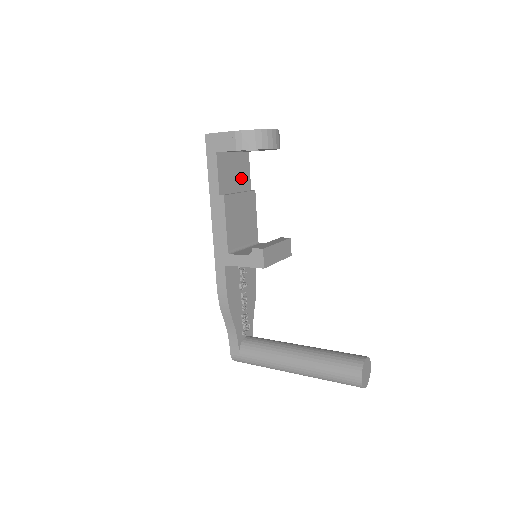
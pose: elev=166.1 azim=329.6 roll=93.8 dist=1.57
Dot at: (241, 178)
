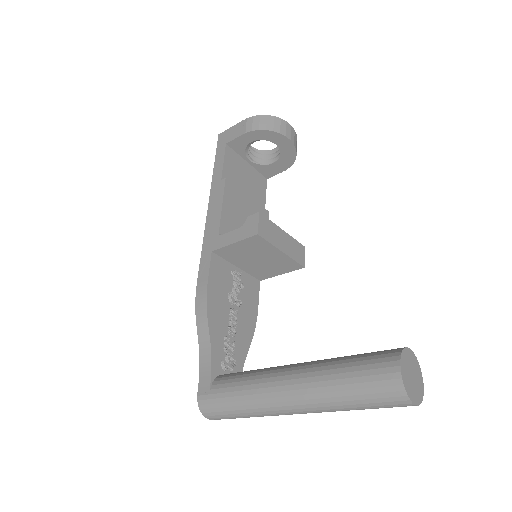
Dot at: (253, 192)
